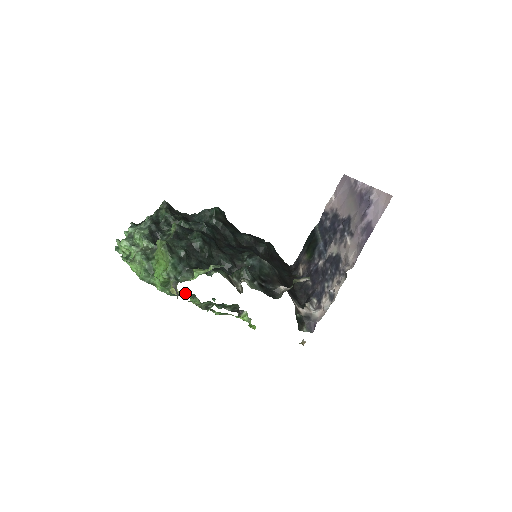
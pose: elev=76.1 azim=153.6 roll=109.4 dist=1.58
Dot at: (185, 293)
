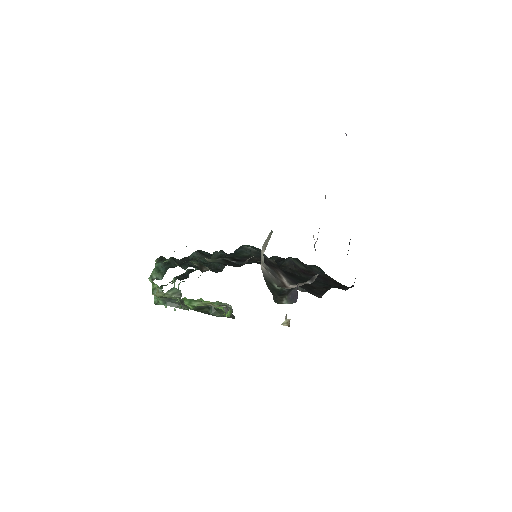
Dot at: occluded
